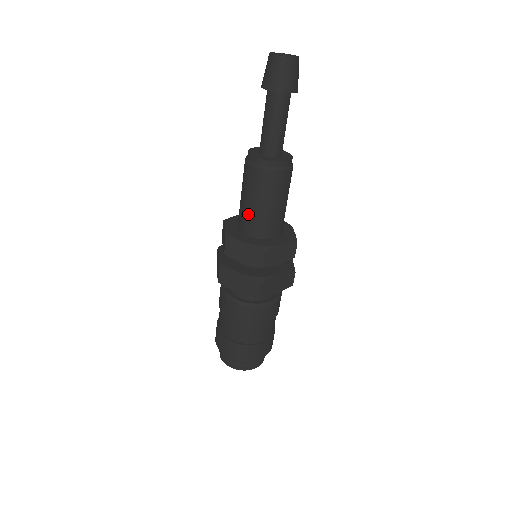
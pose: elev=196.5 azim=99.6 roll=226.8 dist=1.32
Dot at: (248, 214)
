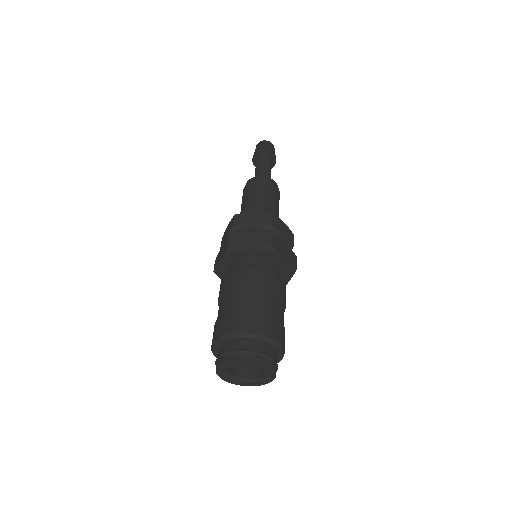
Dot at: occluded
